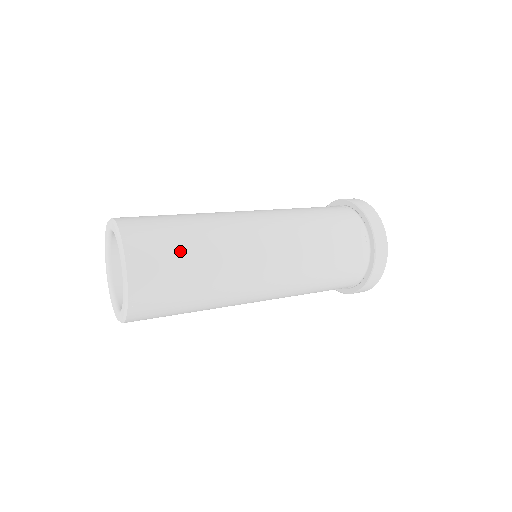
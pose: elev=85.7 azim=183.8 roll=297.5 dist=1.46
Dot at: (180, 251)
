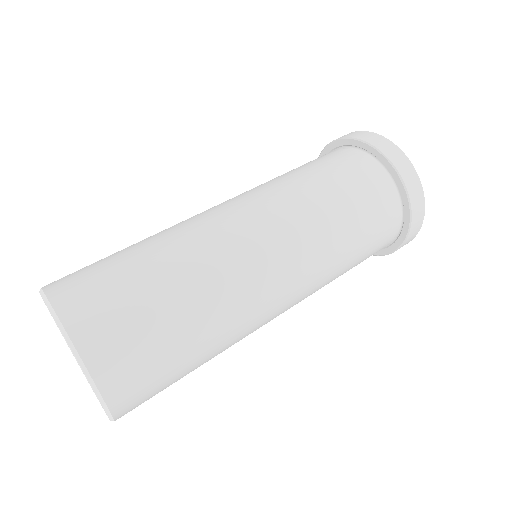
Dot at: (175, 353)
